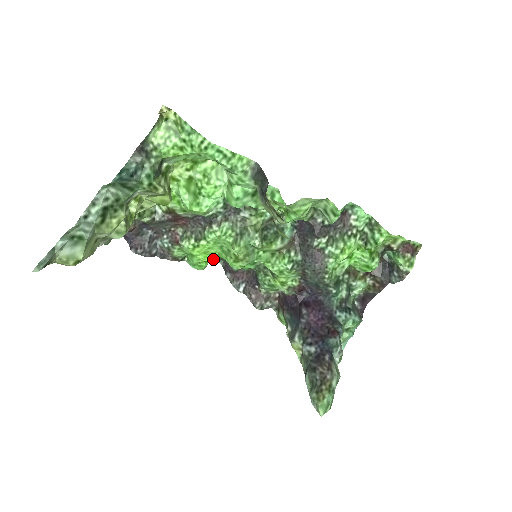
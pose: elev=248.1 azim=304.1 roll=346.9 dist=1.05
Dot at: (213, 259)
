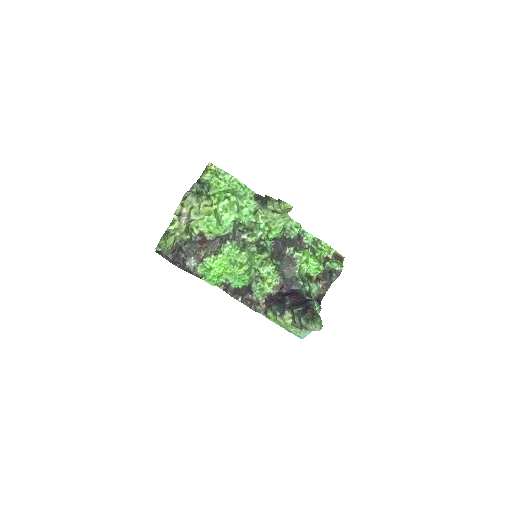
Dot at: occluded
